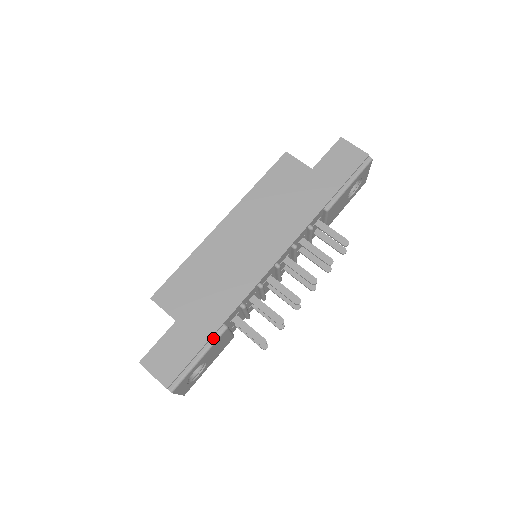
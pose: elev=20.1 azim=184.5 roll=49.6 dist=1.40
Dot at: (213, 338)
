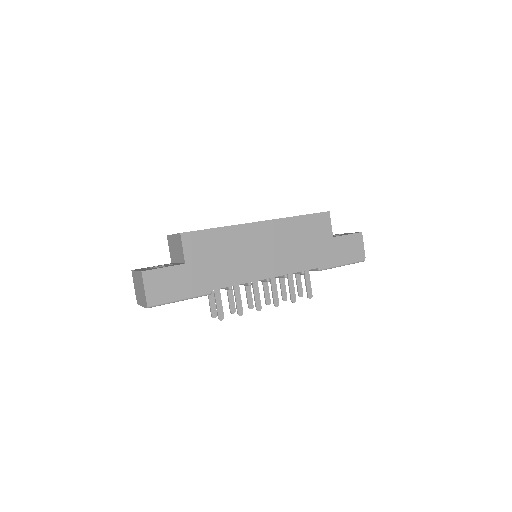
Dot at: (199, 294)
